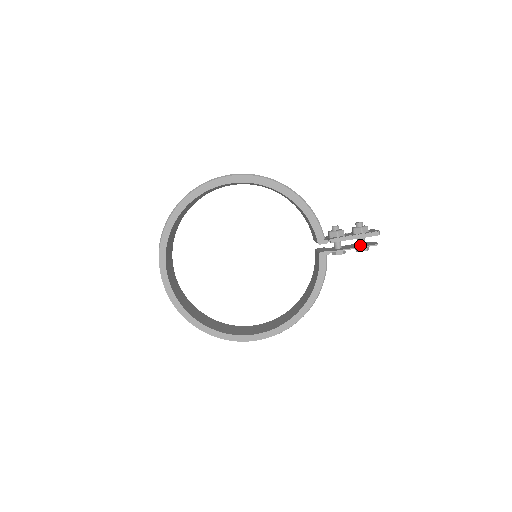
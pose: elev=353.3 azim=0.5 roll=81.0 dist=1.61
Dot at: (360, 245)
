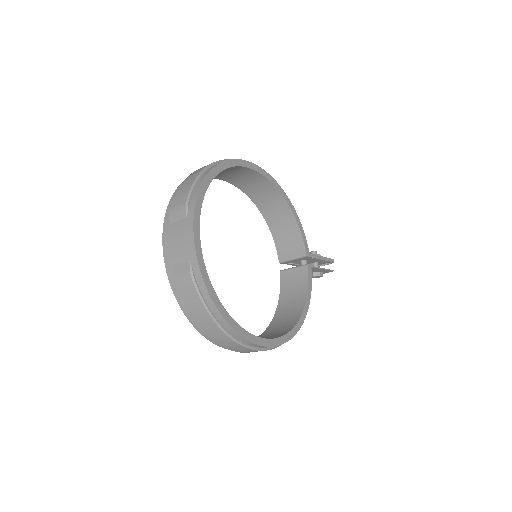
Dot at: occluded
